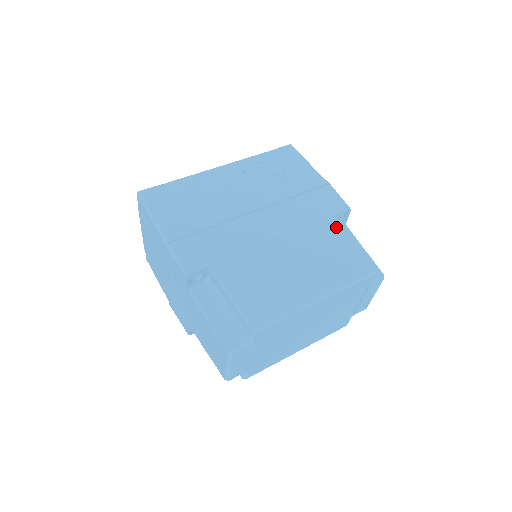
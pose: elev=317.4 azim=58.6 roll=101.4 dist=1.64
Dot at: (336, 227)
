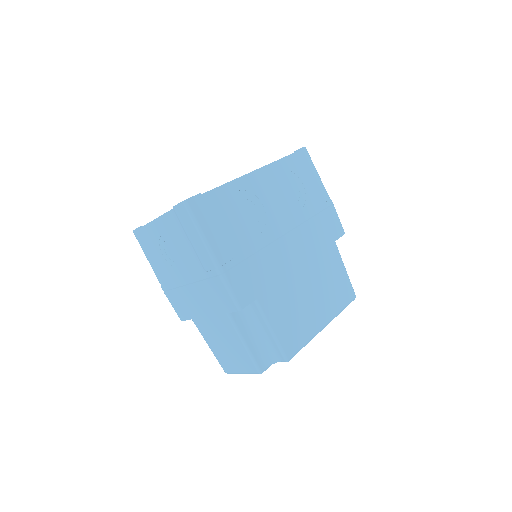
Dot at: (336, 253)
